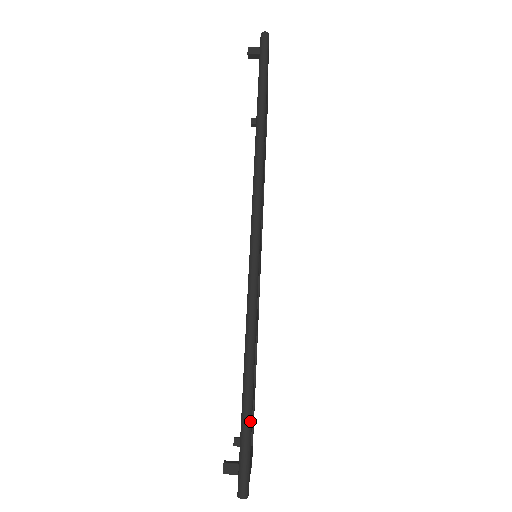
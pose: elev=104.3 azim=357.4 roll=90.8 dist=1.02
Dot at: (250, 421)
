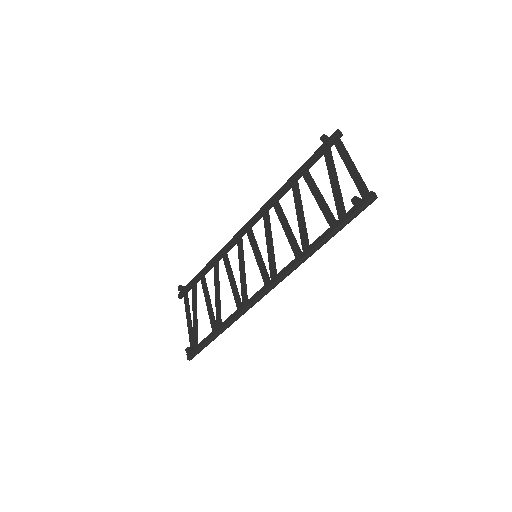
Dot at: occluded
